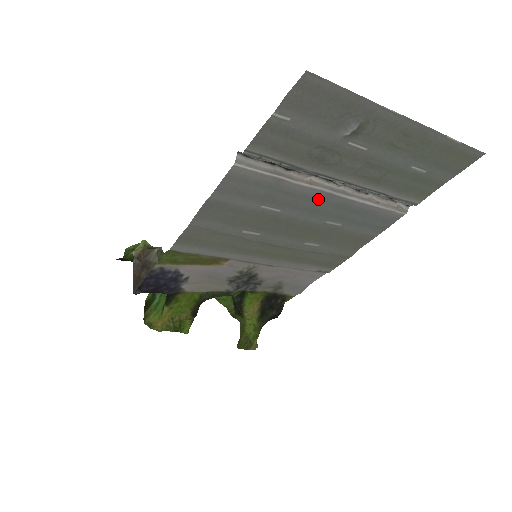
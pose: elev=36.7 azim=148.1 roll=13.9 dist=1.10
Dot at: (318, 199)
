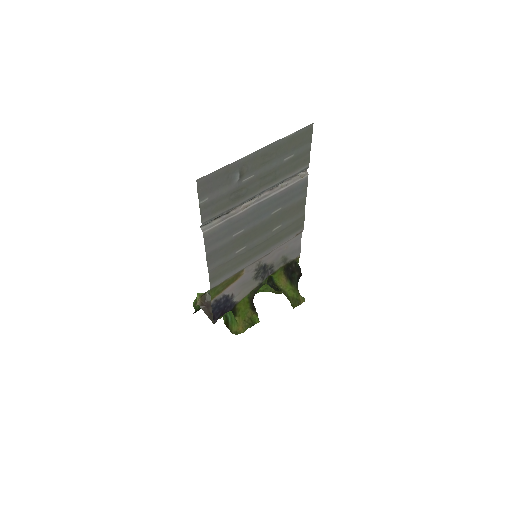
Dot at: (256, 210)
